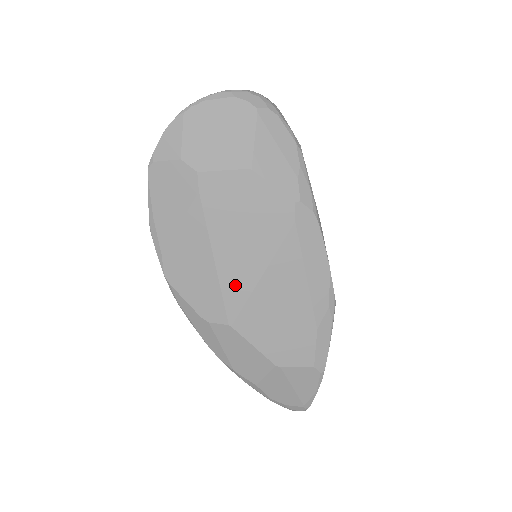
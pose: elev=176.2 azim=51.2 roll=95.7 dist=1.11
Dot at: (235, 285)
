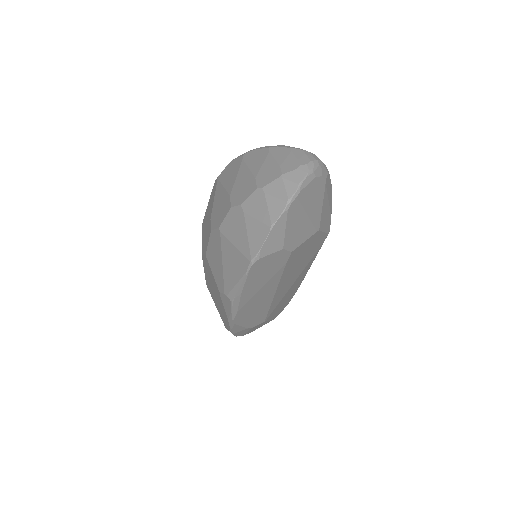
Dot at: (278, 299)
